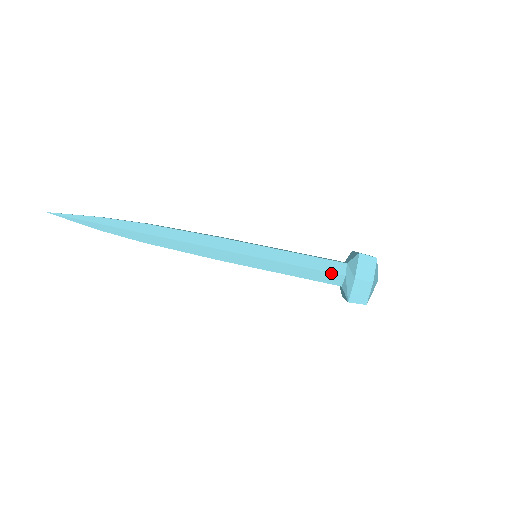
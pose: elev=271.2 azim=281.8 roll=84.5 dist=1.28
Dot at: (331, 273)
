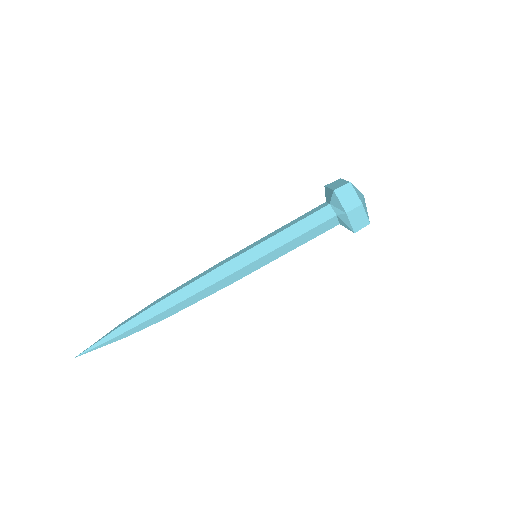
Dot at: (324, 223)
